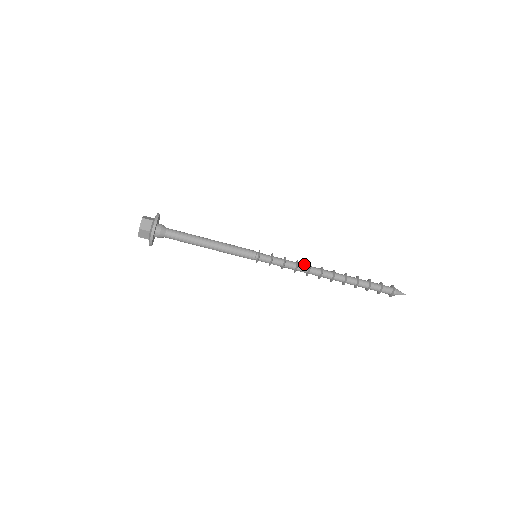
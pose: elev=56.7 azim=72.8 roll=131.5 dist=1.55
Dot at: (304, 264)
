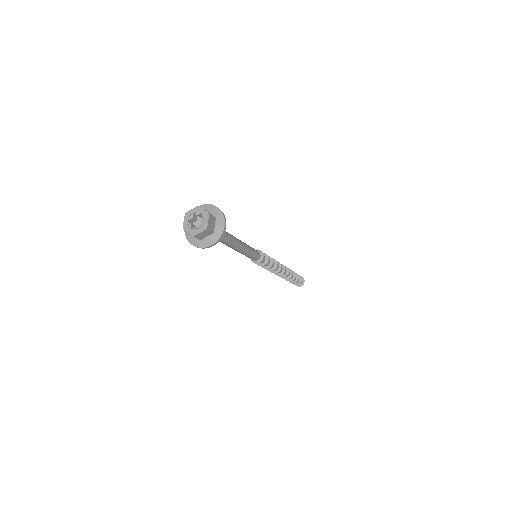
Dot at: occluded
